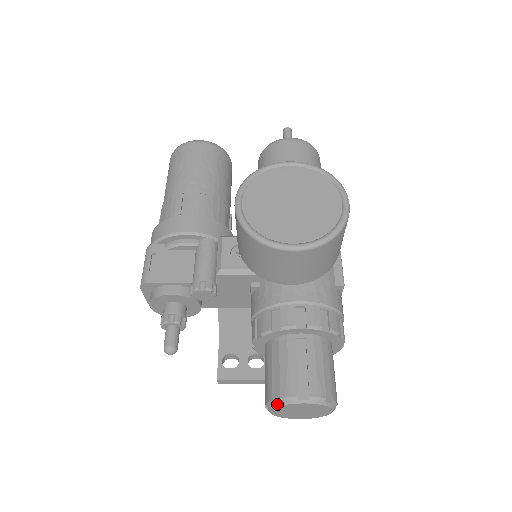
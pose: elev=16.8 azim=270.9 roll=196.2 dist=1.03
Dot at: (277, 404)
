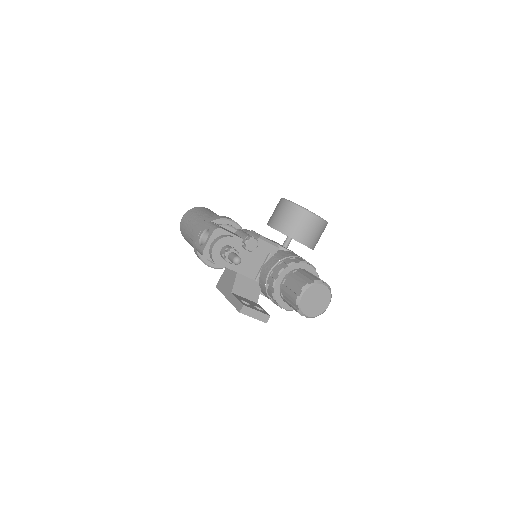
Dot at: (311, 284)
